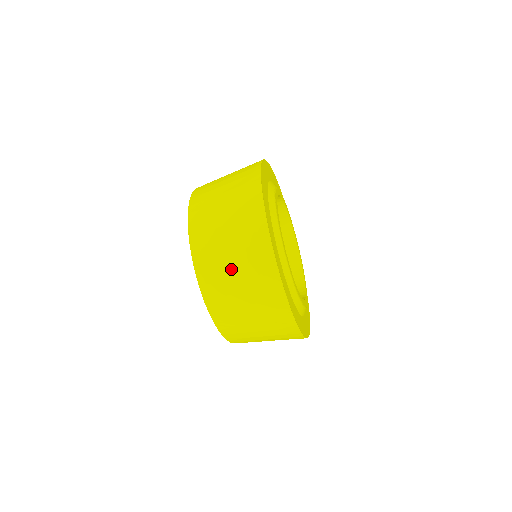
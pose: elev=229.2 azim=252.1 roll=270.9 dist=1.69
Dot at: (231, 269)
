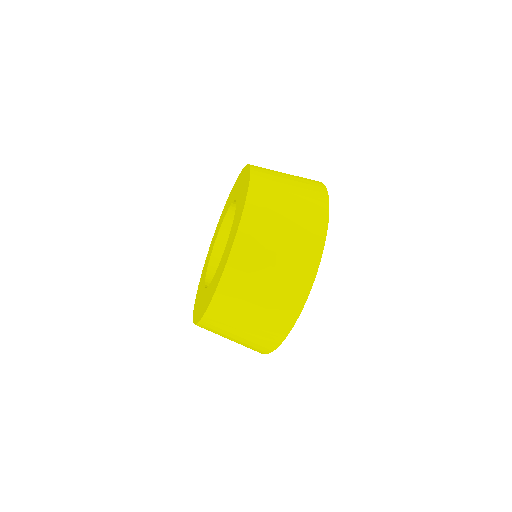
Dot at: (285, 203)
